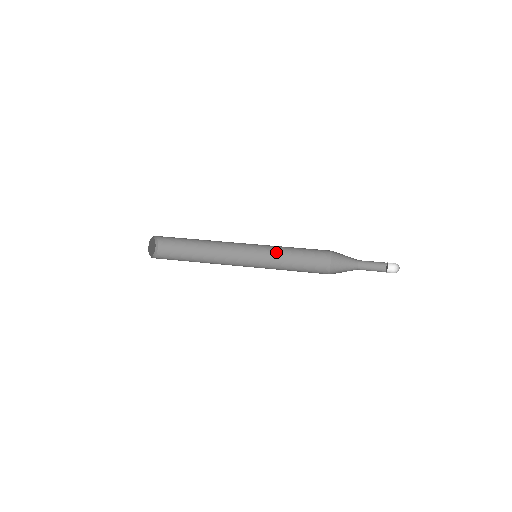
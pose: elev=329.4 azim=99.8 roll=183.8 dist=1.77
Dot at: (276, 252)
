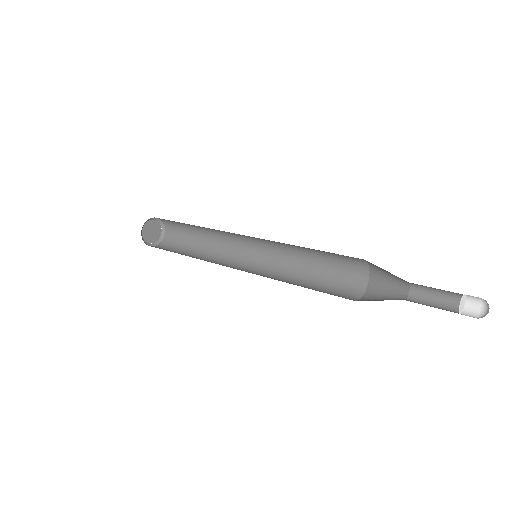
Dot at: (288, 248)
